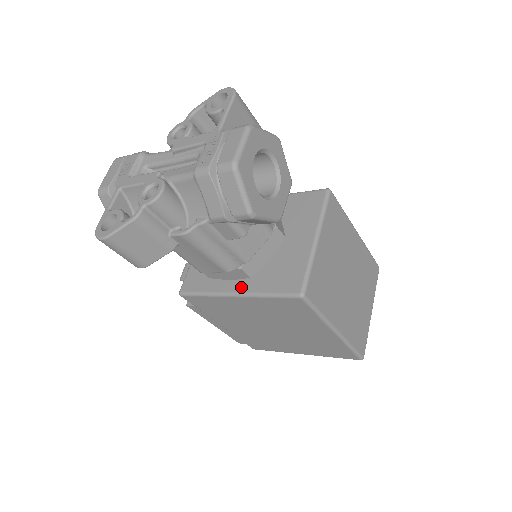
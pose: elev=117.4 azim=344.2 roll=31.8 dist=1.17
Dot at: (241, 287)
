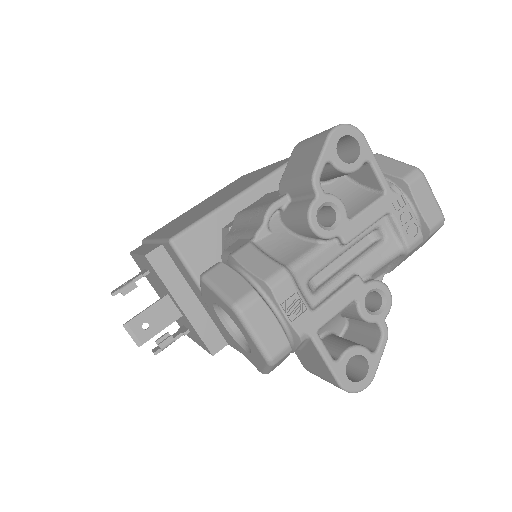
Dot at: occluded
